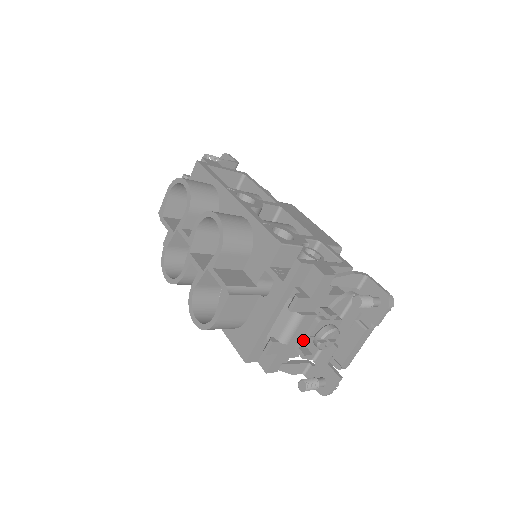
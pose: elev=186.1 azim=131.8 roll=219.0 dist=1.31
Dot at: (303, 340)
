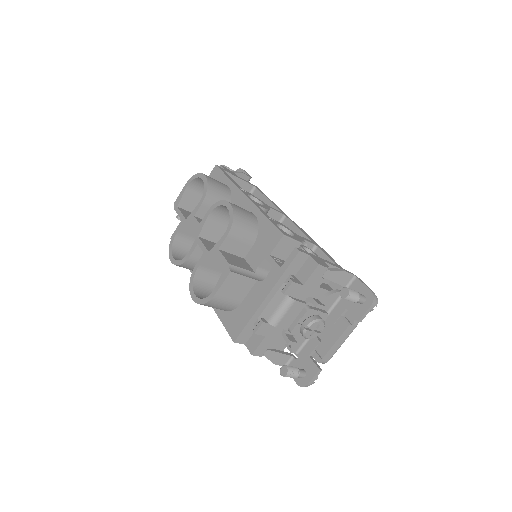
Dot at: (291, 326)
